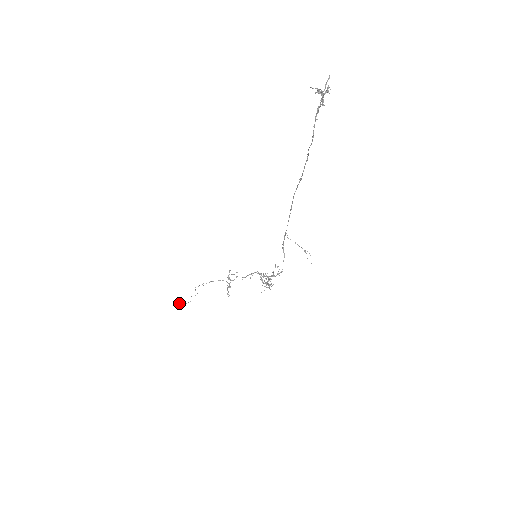
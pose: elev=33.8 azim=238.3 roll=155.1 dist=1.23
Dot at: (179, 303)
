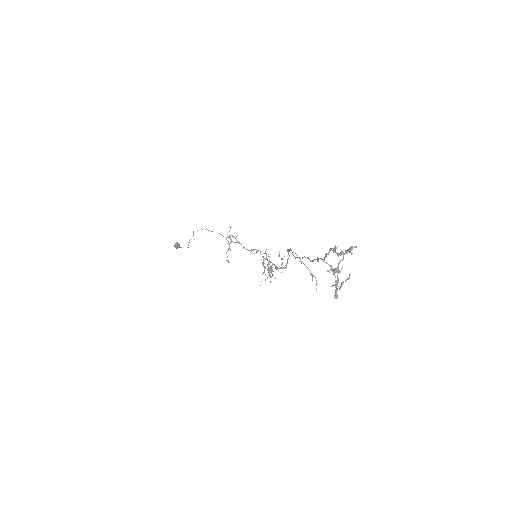
Dot at: (176, 245)
